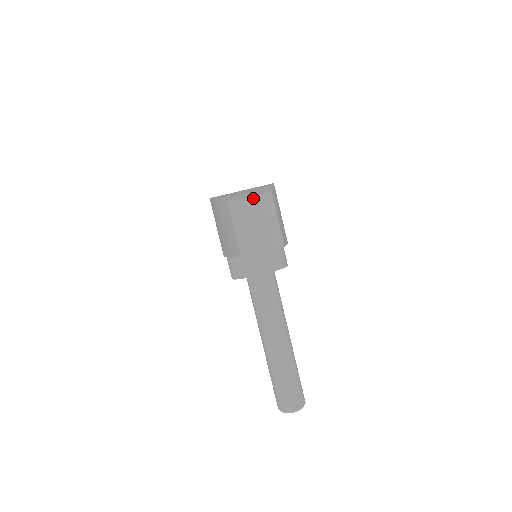
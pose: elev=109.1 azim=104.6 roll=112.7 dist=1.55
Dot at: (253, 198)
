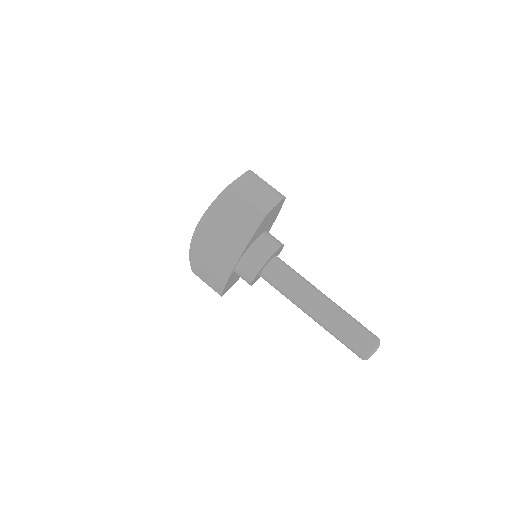
Dot at: (244, 175)
